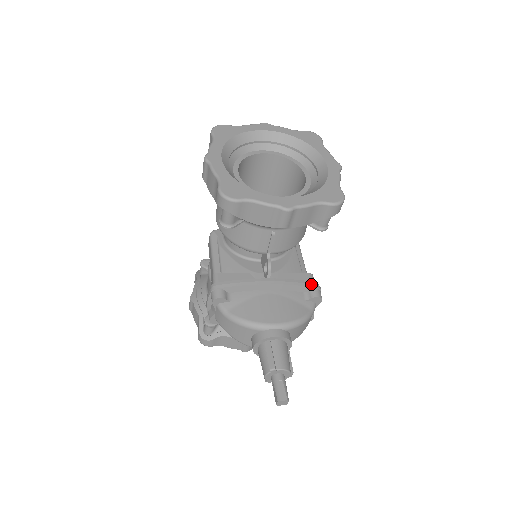
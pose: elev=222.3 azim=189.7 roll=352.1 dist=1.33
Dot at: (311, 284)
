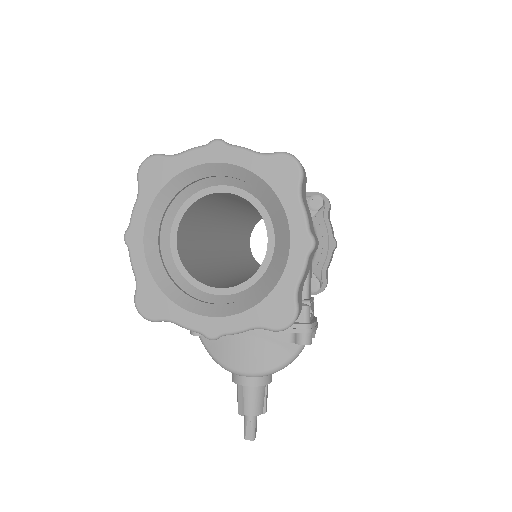
Dot at: (297, 329)
